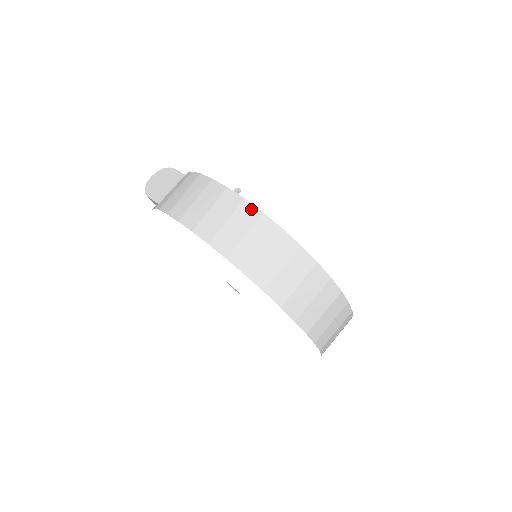
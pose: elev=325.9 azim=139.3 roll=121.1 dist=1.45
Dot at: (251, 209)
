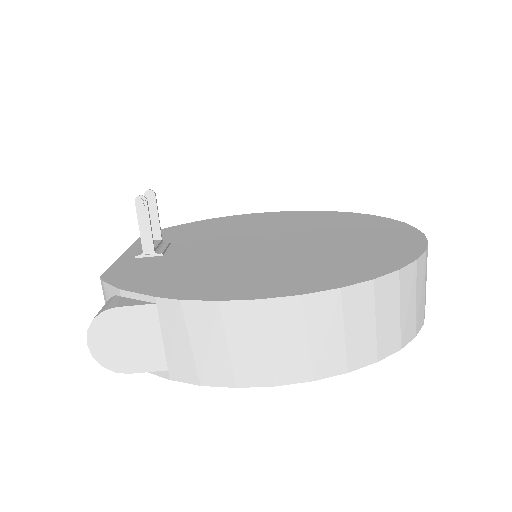
Dot at: (358, 291)
